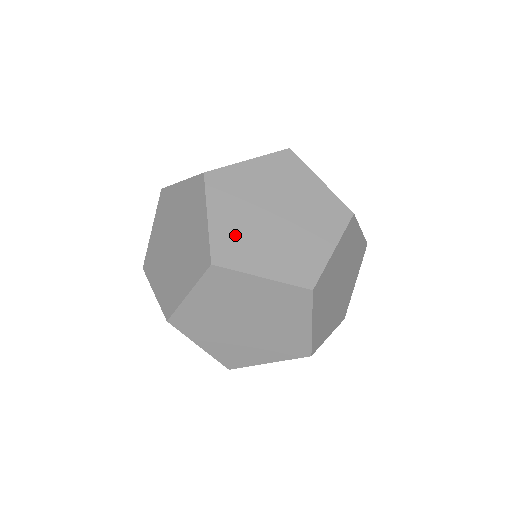
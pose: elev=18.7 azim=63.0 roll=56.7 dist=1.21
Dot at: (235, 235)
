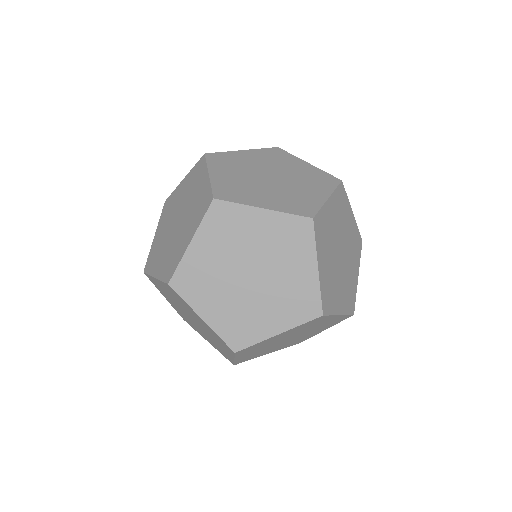
Dot at: (329, 281)
